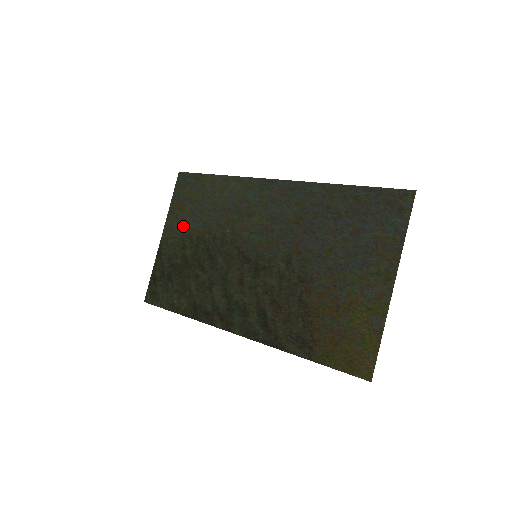
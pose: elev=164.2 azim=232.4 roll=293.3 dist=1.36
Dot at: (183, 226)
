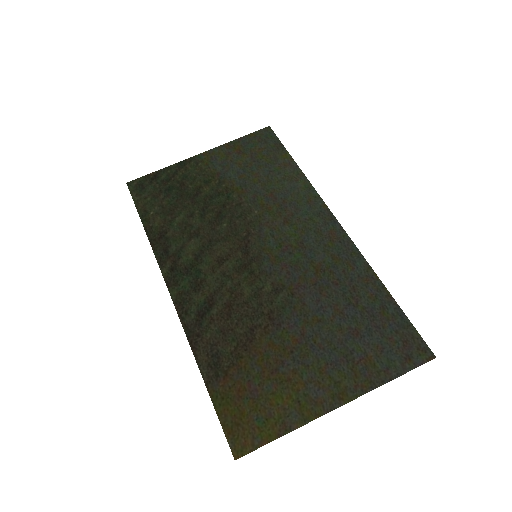
Dot at: (225, 167)
